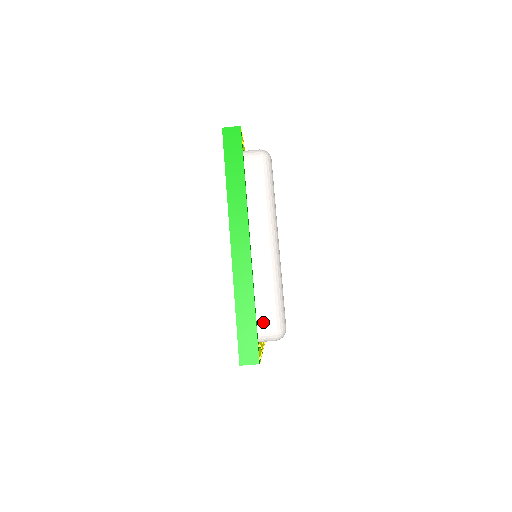
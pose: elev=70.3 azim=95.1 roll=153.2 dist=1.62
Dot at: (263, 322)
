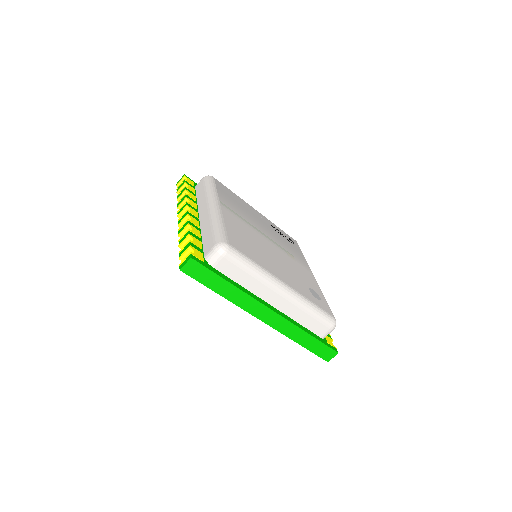
Dot at: (320, 332)
